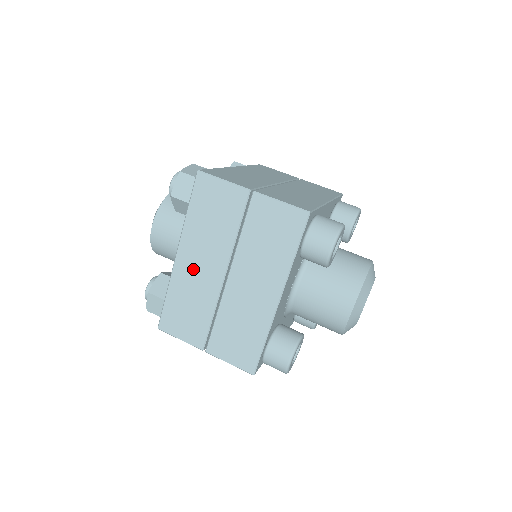
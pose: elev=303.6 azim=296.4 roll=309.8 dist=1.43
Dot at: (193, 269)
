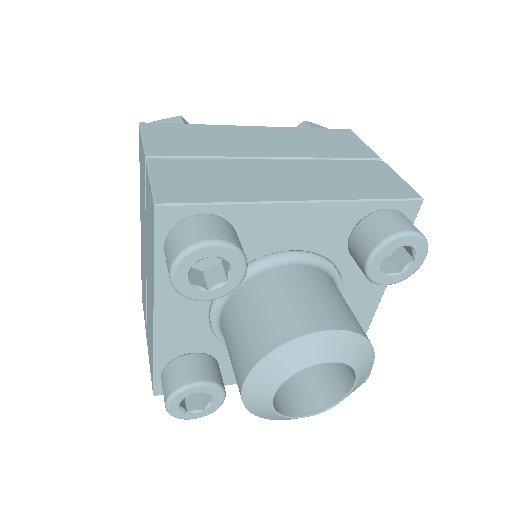
Dot at: occluded
